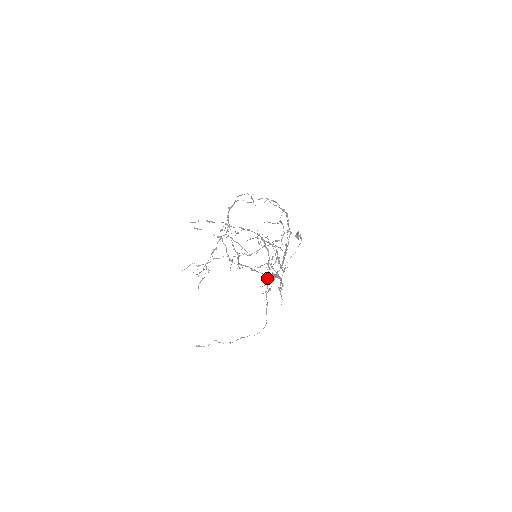
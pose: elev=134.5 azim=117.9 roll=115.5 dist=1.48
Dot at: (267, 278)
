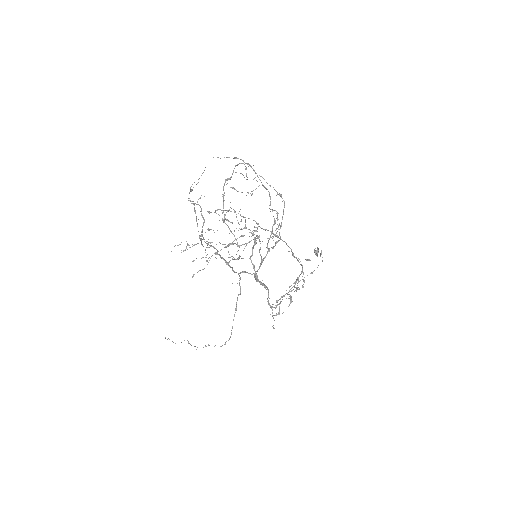
Dot at: (233, 270)
